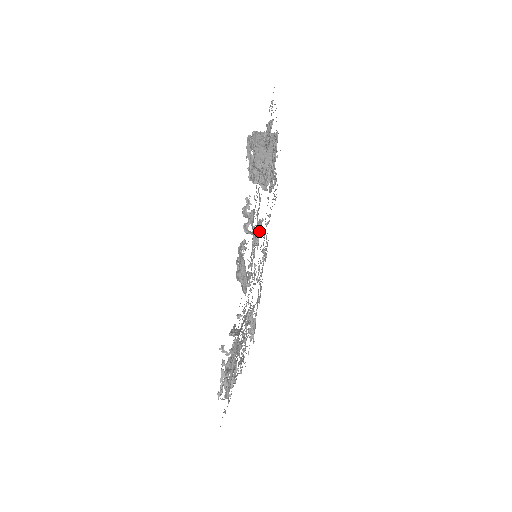
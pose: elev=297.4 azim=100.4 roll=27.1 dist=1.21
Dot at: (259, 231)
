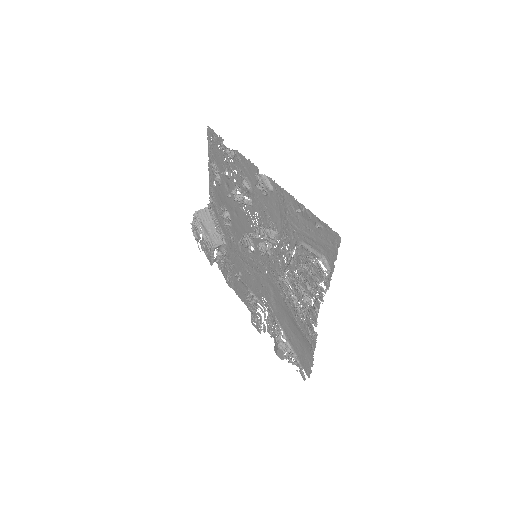
Dot at: (247, 234)
